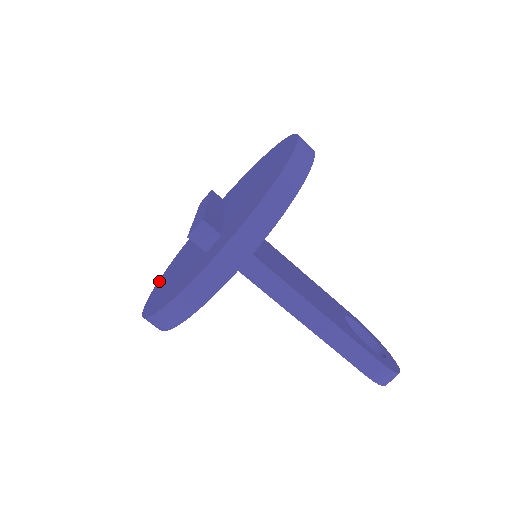
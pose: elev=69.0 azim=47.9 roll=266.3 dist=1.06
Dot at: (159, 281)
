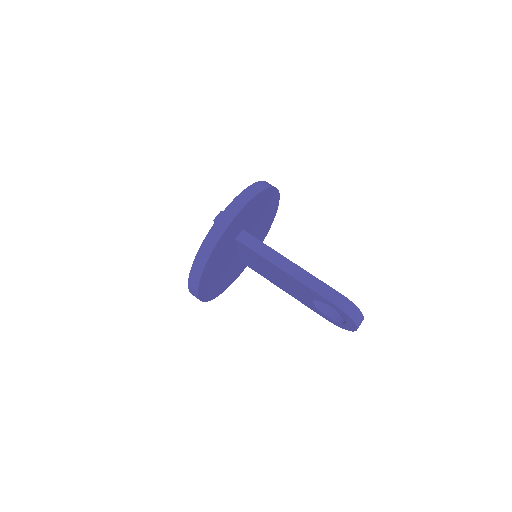
Dot at: occluded
